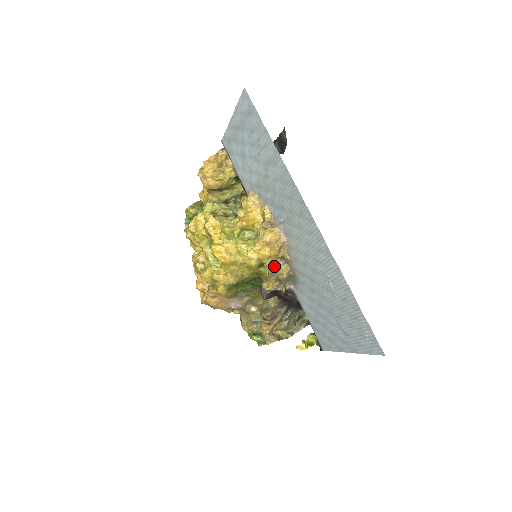
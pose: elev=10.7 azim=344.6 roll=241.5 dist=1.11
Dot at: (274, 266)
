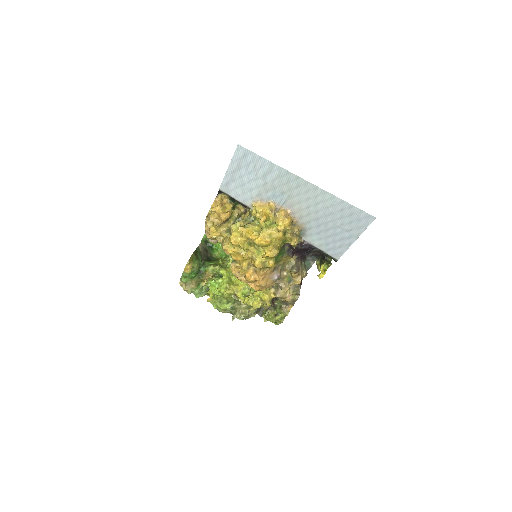
Dot at: (291, 230)
